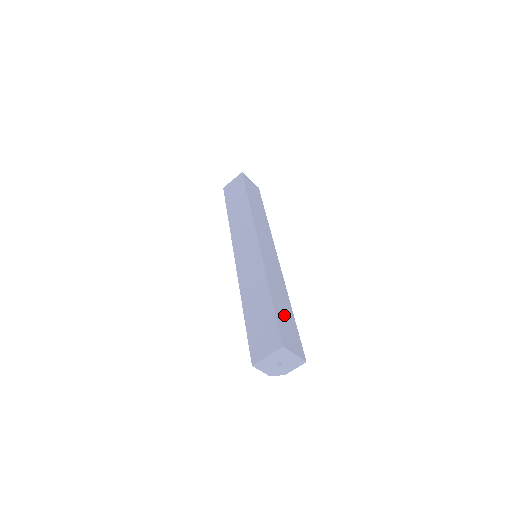
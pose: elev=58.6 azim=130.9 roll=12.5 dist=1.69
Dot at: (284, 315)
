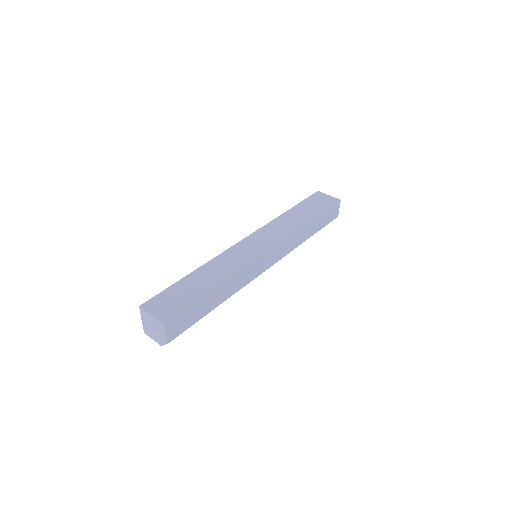
Dot at: (187, 289)
